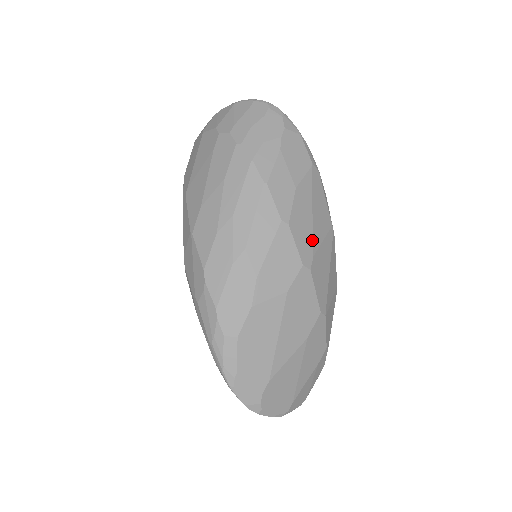
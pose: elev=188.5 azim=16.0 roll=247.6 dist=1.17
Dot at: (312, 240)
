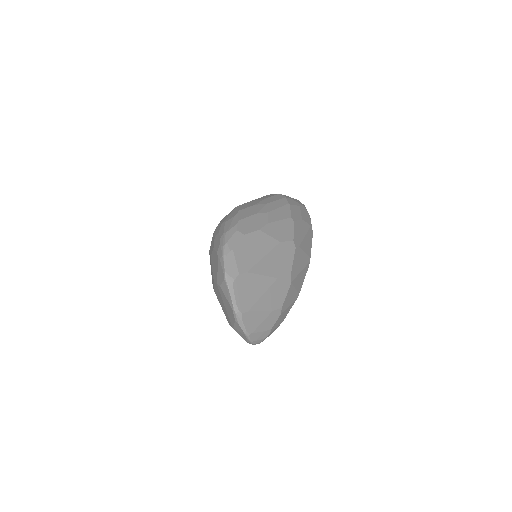
Dot at: (301, 242)
